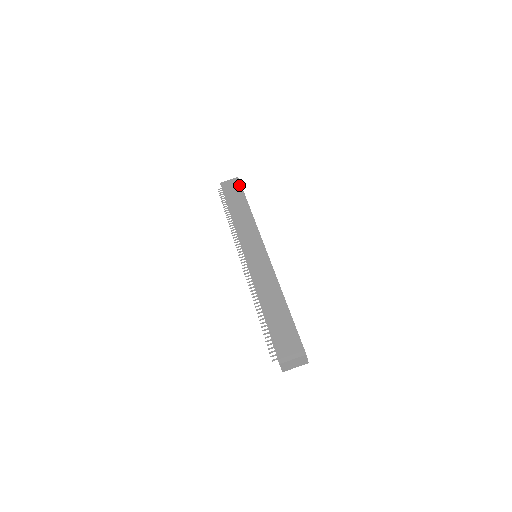
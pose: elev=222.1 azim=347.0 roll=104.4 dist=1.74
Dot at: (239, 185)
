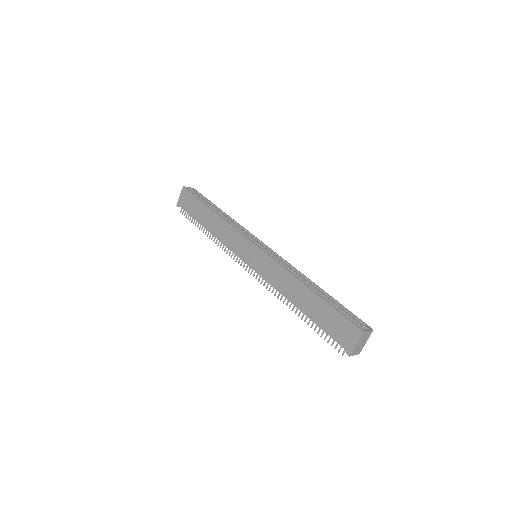
Dot at: (190, 195)
